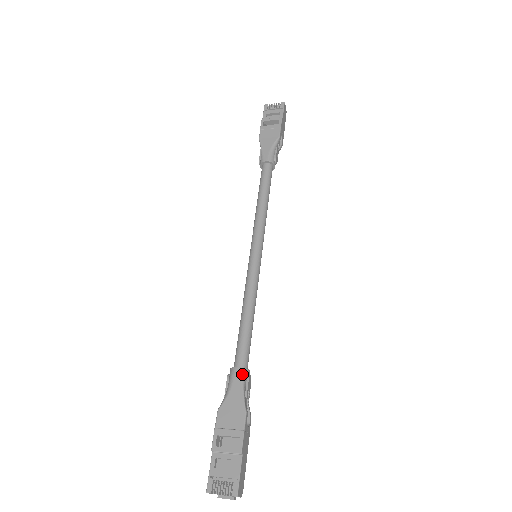
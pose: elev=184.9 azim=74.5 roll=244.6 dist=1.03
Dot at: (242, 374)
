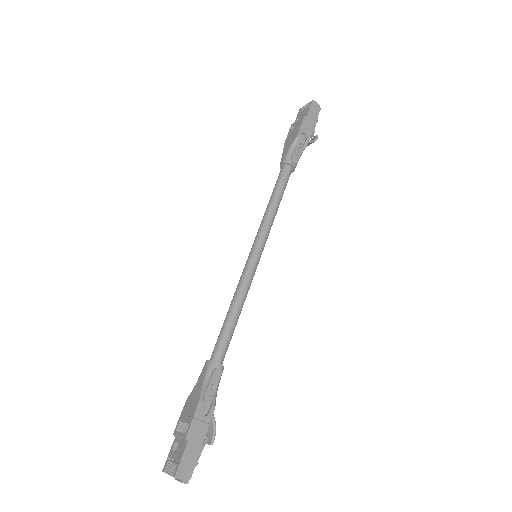
Dot at: (208, 366)
